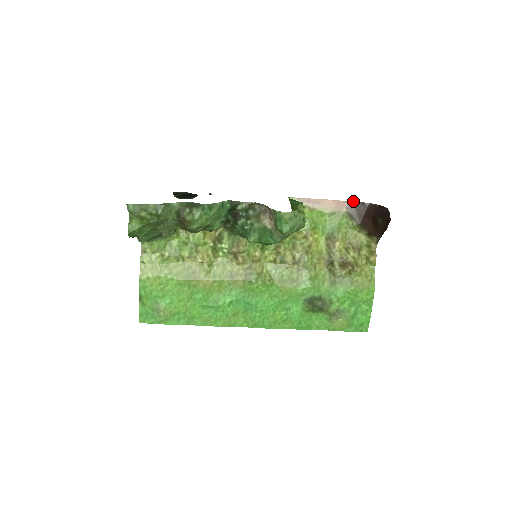
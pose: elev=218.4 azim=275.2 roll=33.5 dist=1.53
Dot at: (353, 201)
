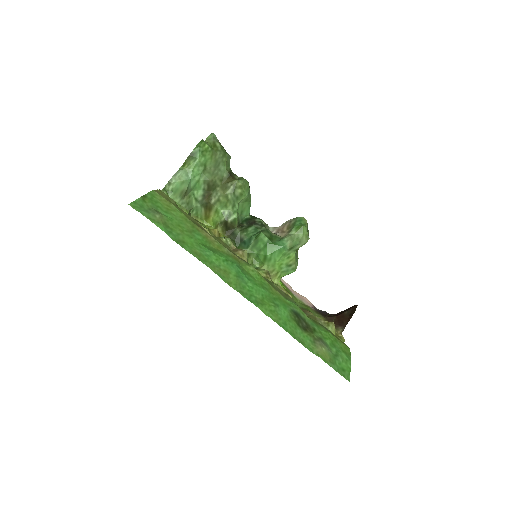
Dot at: (316, 308)
